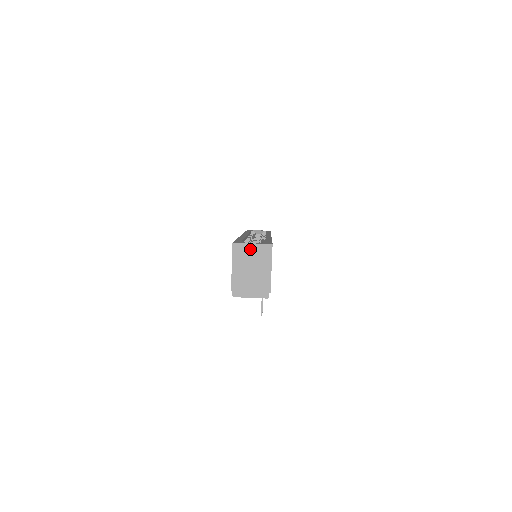
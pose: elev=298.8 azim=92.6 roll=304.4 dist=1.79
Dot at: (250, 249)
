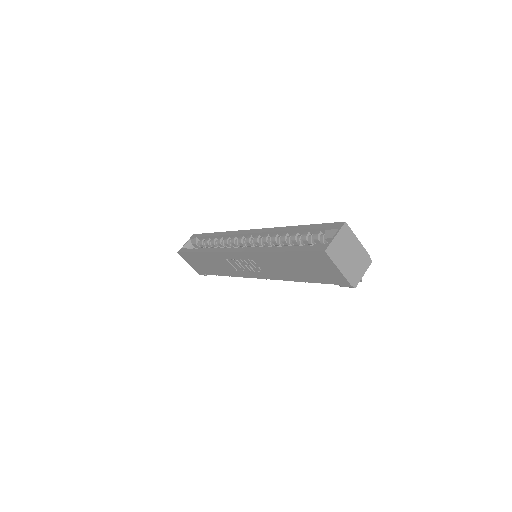
Dot at: (337, 242)
